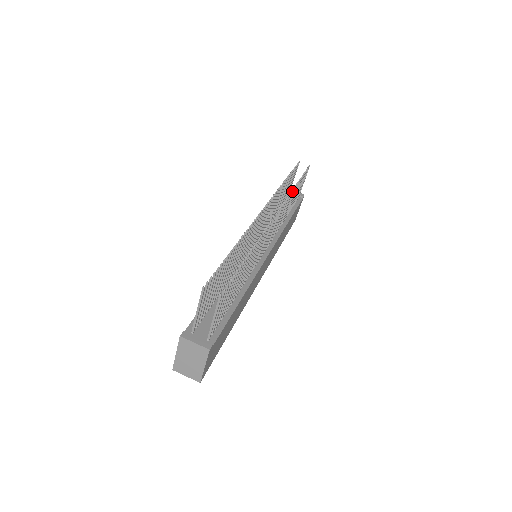
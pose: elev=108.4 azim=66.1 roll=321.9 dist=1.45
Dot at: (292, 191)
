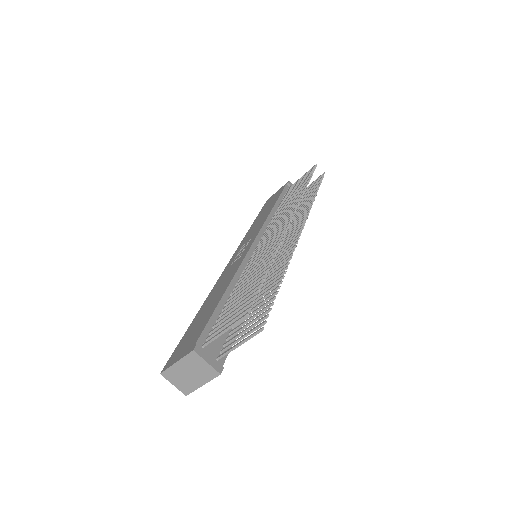
Dot at: (313, 201)
